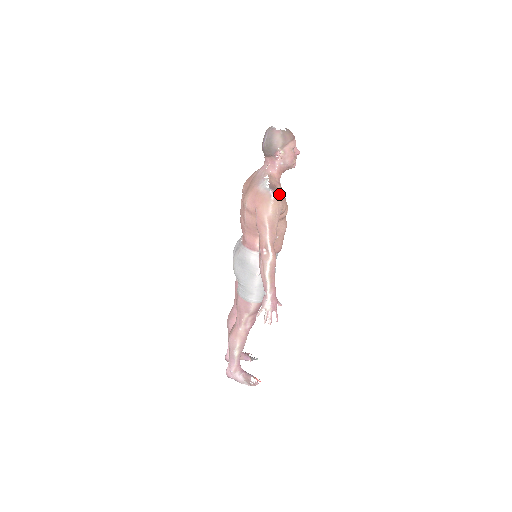
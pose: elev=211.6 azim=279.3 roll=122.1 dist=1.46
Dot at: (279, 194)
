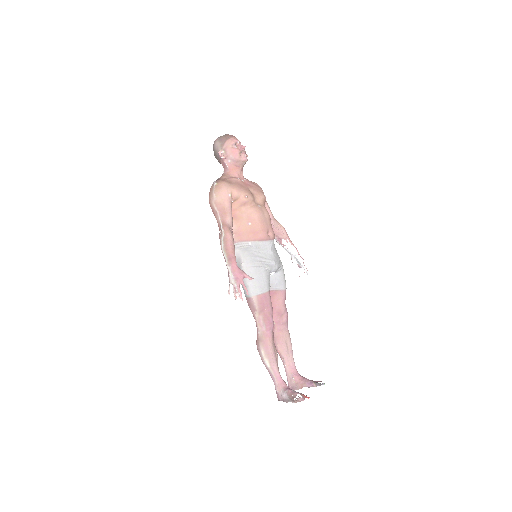
Dot at: (222, 181)
